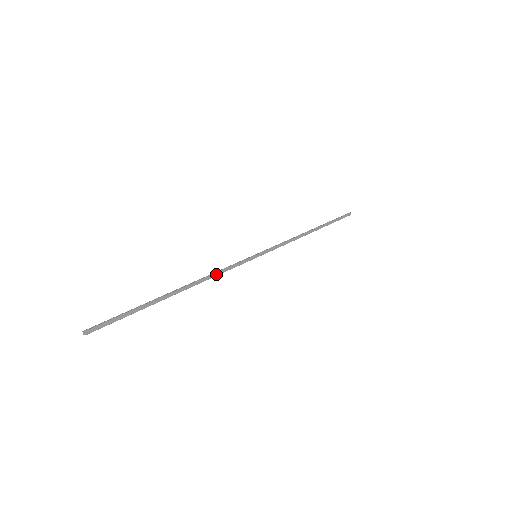
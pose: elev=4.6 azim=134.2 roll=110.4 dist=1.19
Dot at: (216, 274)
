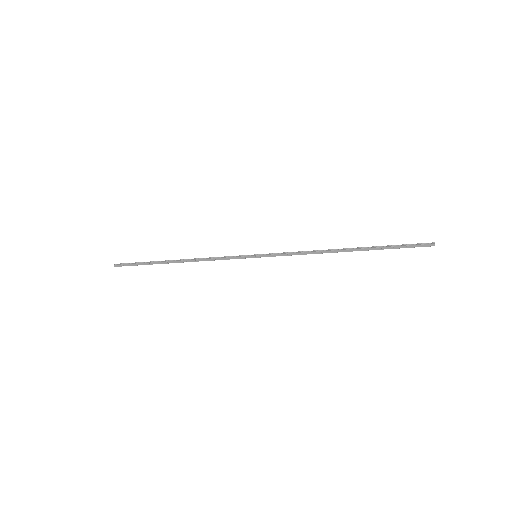
Dot at: (209, 259)
